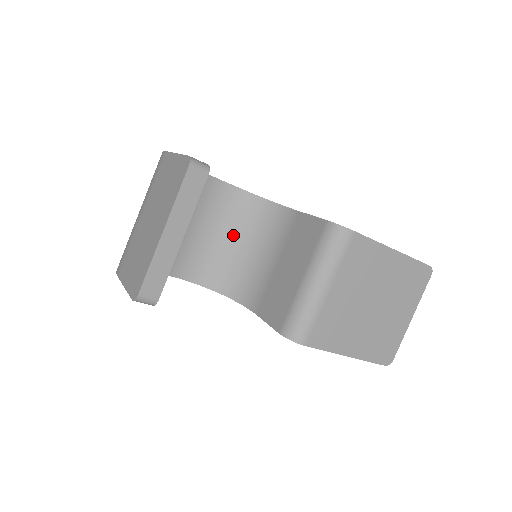
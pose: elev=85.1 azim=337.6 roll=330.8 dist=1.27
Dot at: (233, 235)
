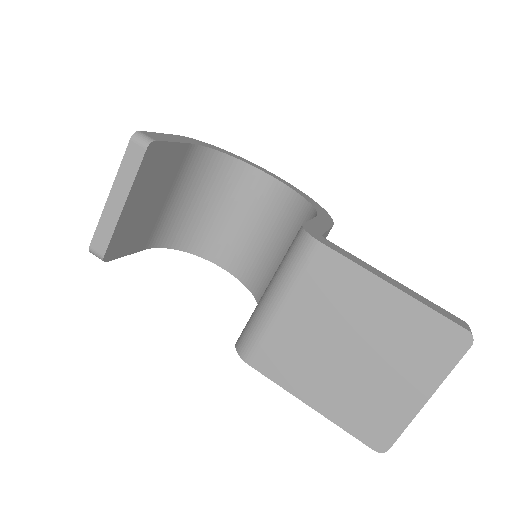
Dot at: (276, 237)
